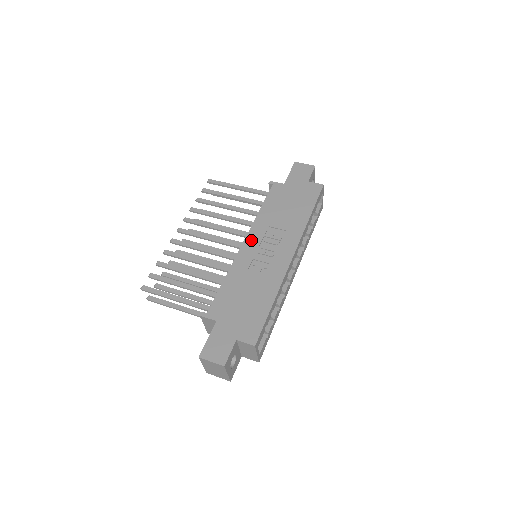
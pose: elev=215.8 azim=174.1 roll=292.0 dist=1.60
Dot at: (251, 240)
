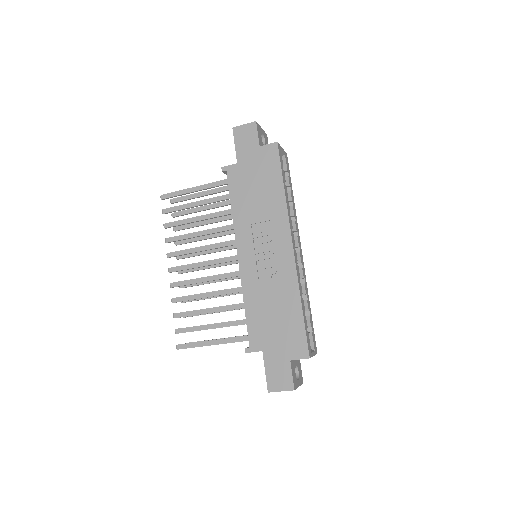
Dot at: (243, 250)
